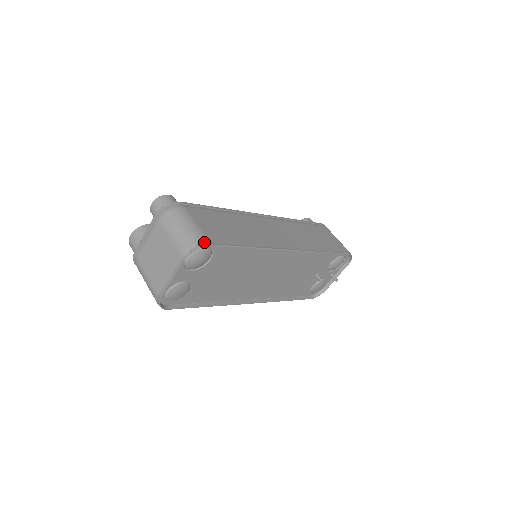
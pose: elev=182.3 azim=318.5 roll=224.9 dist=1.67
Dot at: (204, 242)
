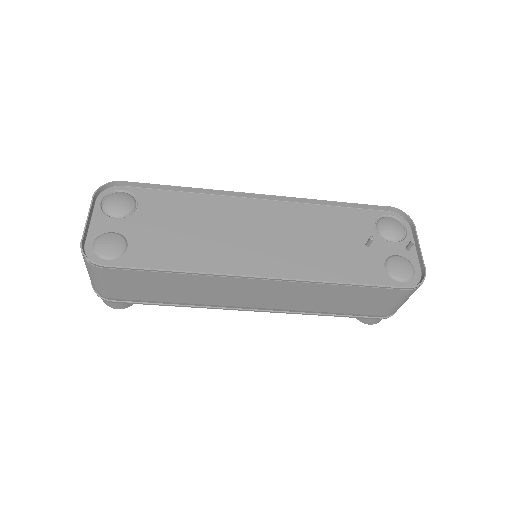
Dot at: (114, 184)
